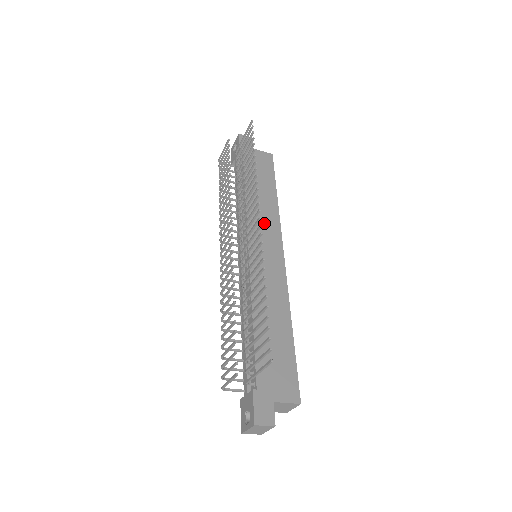
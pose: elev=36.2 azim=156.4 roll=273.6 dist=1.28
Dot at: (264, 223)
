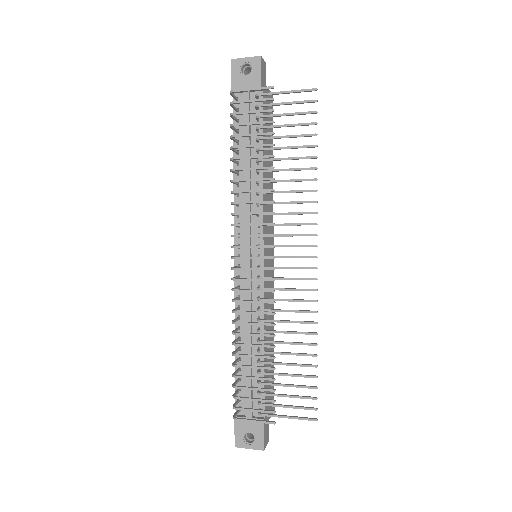
Dot at: (269, 215)
